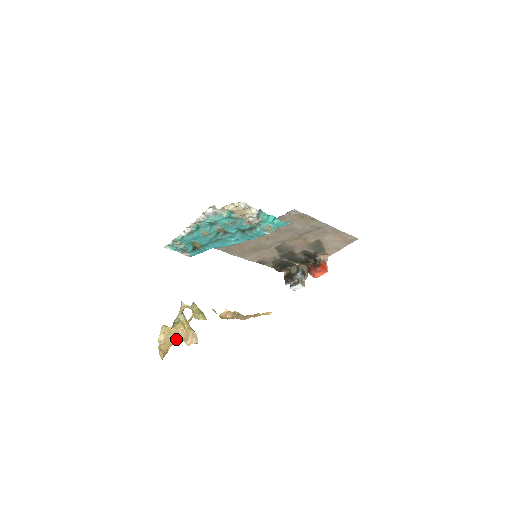
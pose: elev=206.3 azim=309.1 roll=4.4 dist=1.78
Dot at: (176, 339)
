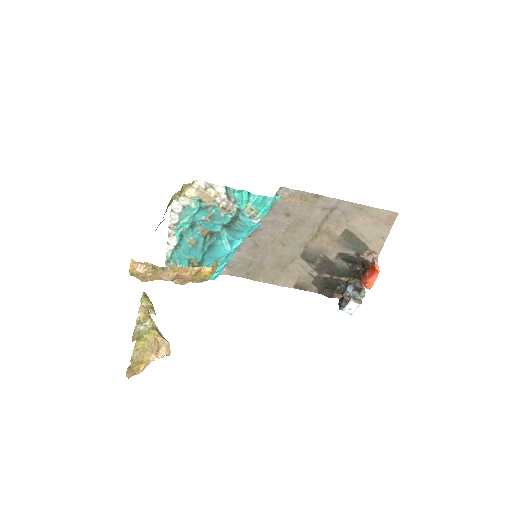
Dot at: (152, 357)
